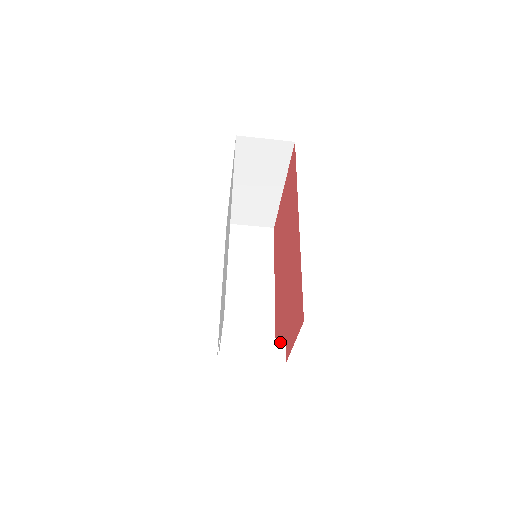
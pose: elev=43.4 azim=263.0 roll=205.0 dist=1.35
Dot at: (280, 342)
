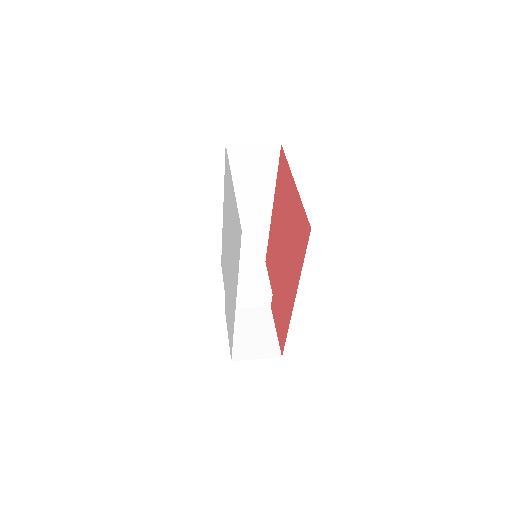
Dot at: (269, 297)
